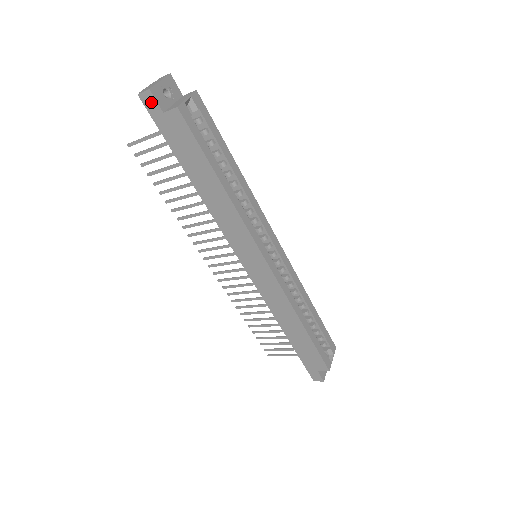
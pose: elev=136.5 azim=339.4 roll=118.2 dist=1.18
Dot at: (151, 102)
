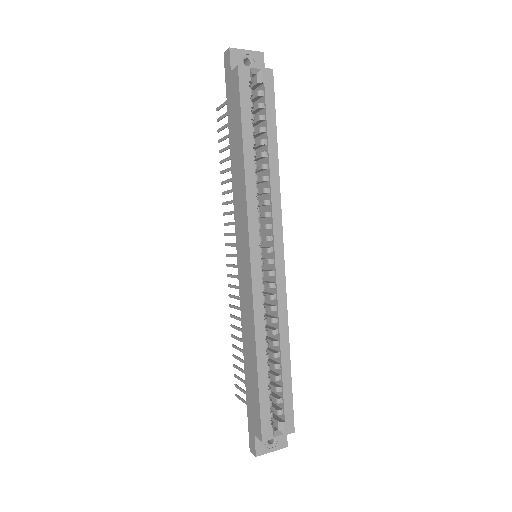
Dot at: (228, 60)
